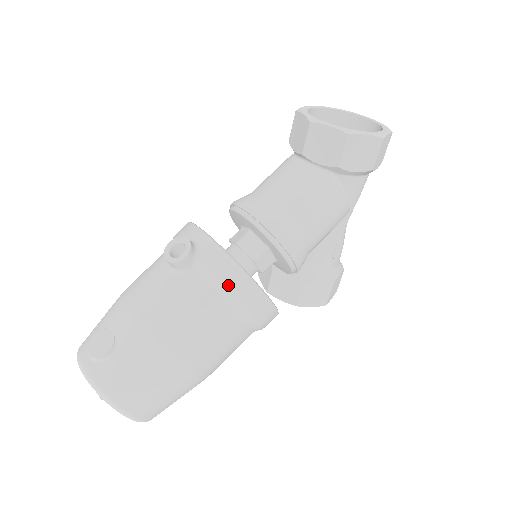
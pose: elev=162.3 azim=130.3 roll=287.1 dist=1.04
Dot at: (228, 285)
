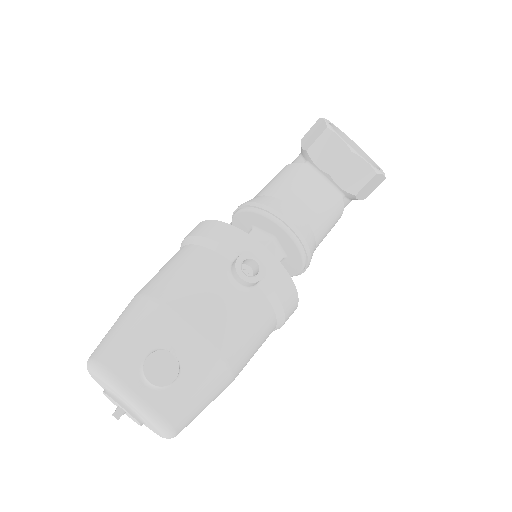
Dot at: (284, 303)
